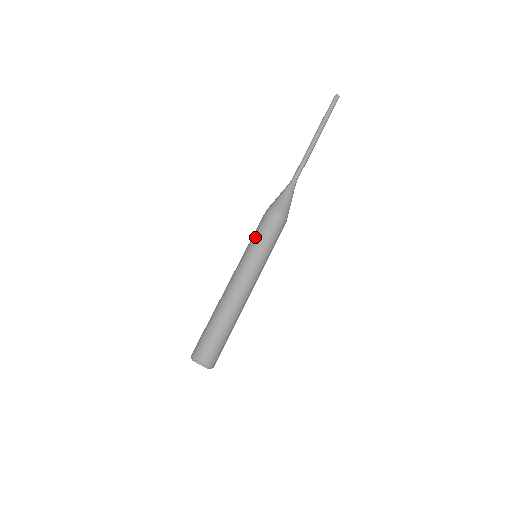
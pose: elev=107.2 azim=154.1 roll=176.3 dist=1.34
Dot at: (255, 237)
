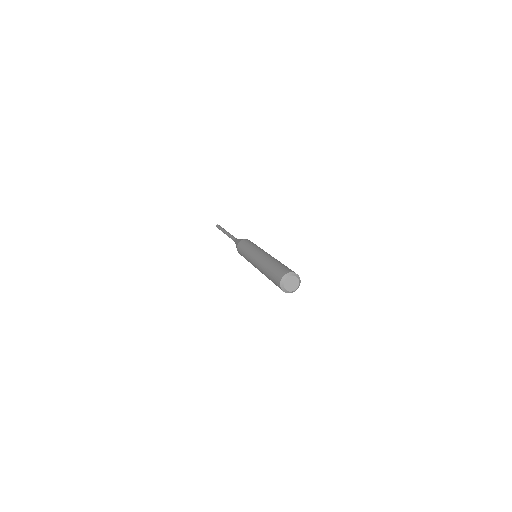
Dot at: (245, 249)
